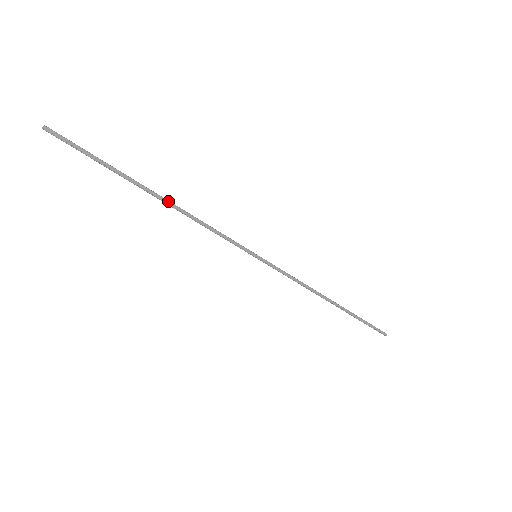
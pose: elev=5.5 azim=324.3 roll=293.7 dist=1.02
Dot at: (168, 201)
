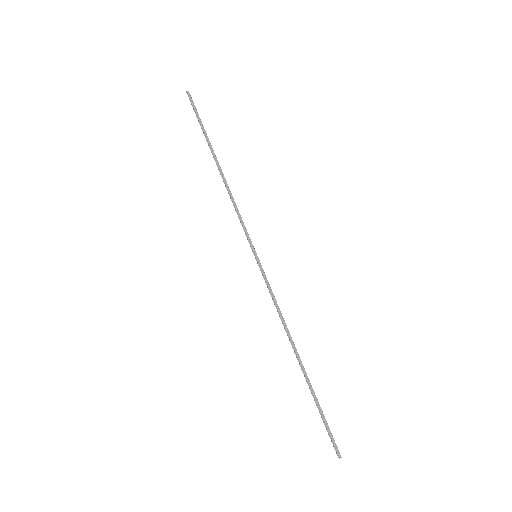
Dot at: occluded
